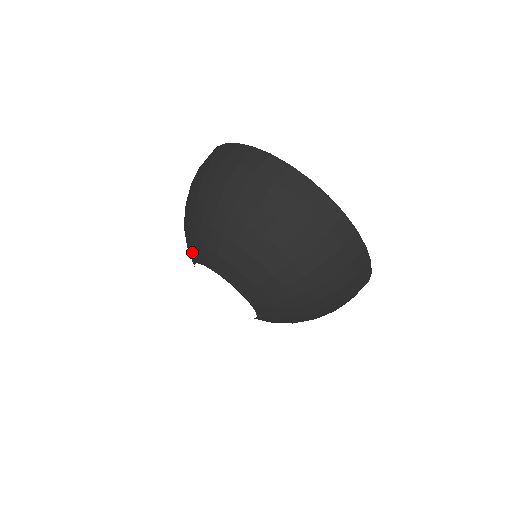
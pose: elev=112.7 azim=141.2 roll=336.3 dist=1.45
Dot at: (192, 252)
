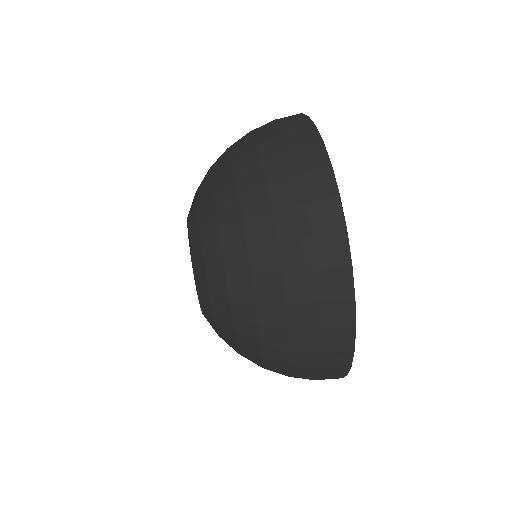
Dot at: (193, 219)
